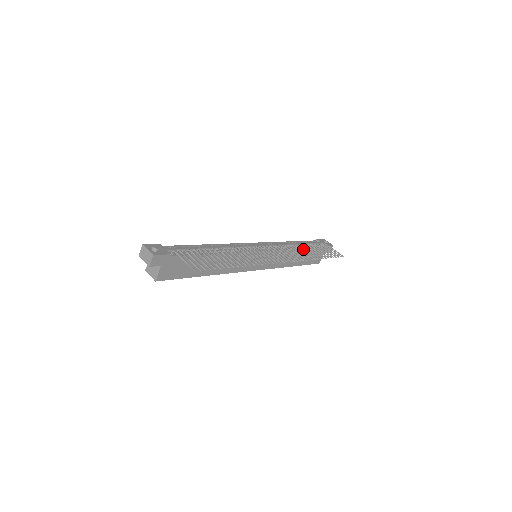
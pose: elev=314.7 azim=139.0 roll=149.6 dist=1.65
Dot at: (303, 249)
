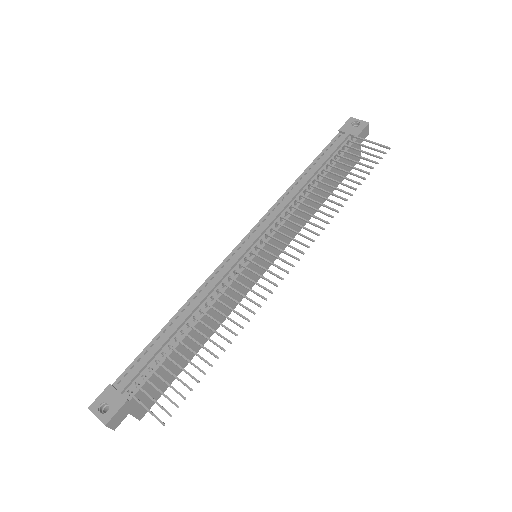
Dot at: (322, 180)
